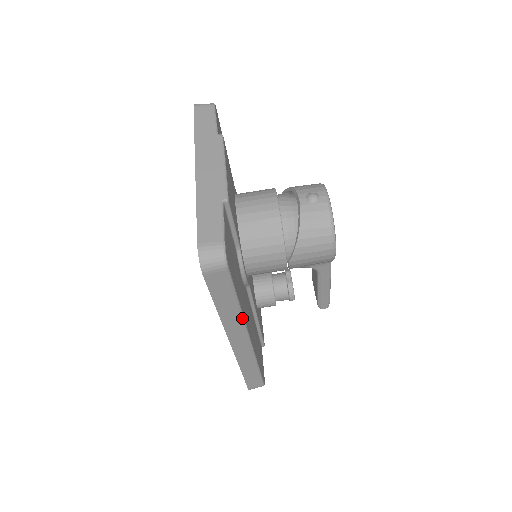
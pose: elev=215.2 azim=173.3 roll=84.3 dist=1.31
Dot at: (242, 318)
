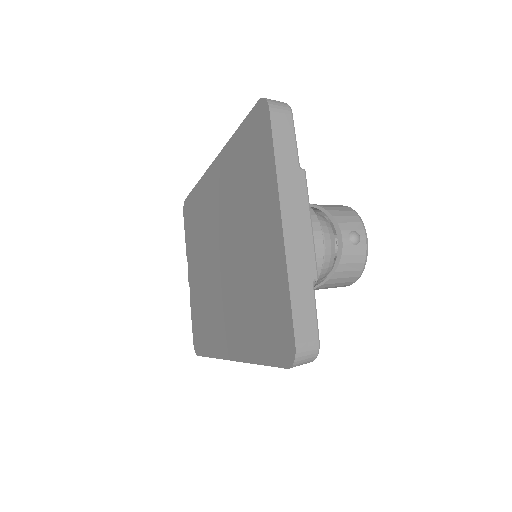
Dot at: occluded
